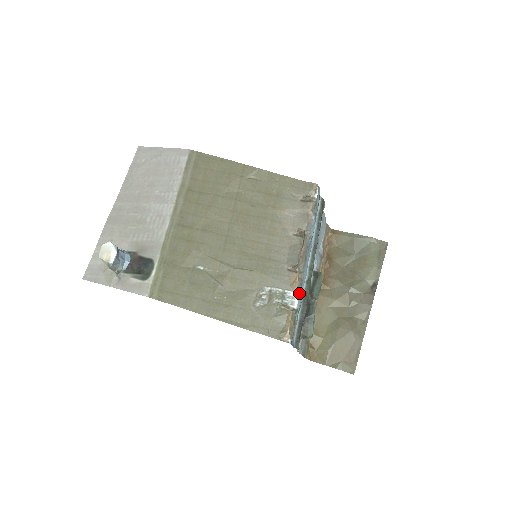
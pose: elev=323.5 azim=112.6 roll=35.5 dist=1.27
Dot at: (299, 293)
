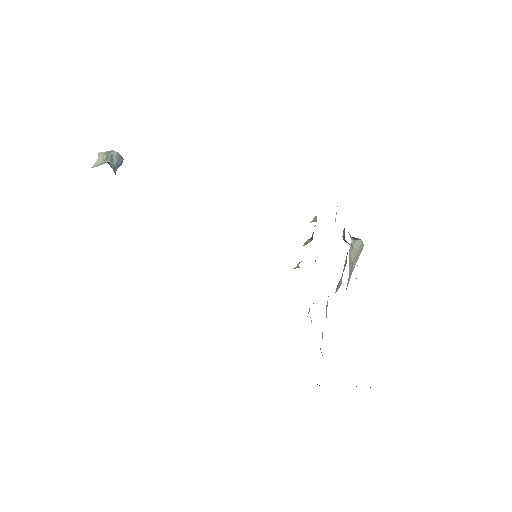
Dot at: occluded
